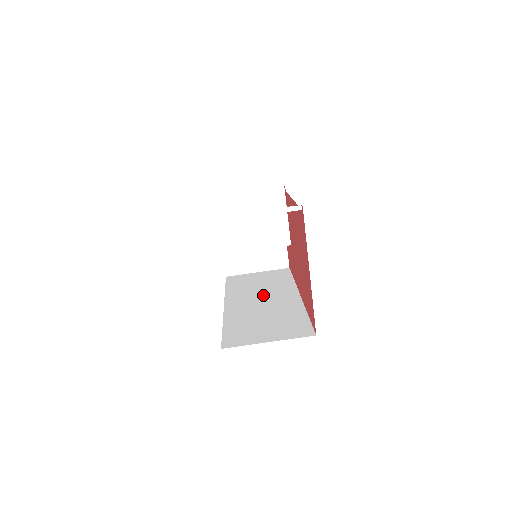
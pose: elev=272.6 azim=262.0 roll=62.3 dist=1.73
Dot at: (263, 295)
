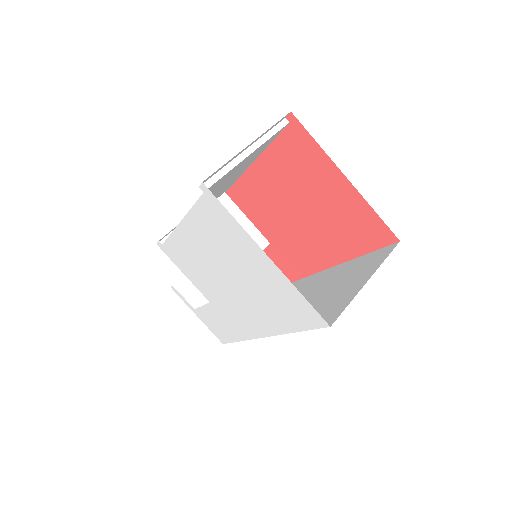
Dot at: occluded
